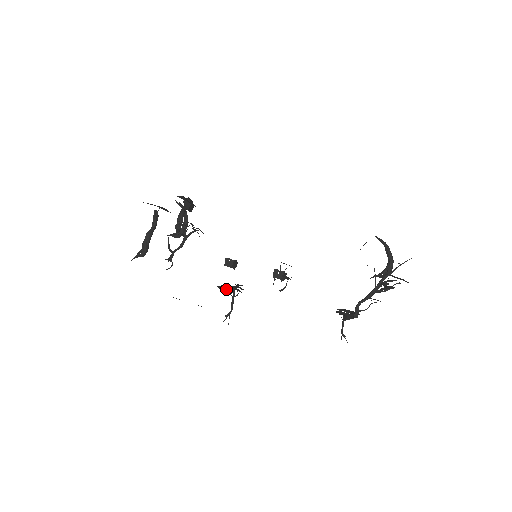
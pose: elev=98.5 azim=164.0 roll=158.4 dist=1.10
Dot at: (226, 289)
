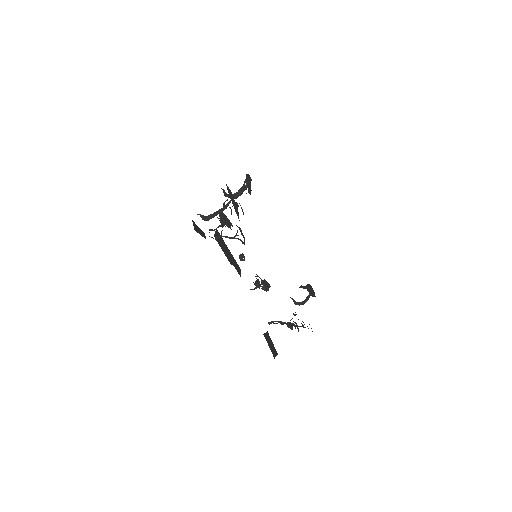
Dot at: (223, 223)
